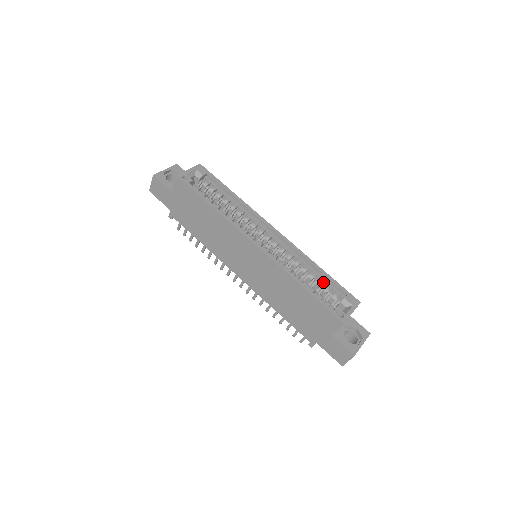
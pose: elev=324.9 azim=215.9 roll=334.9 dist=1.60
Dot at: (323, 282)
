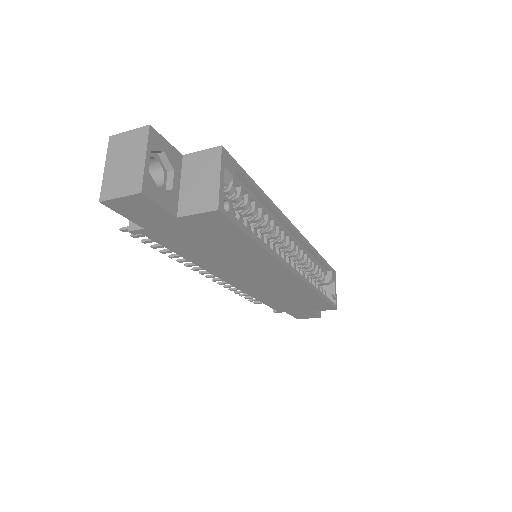
Dot at: (317, 267)
